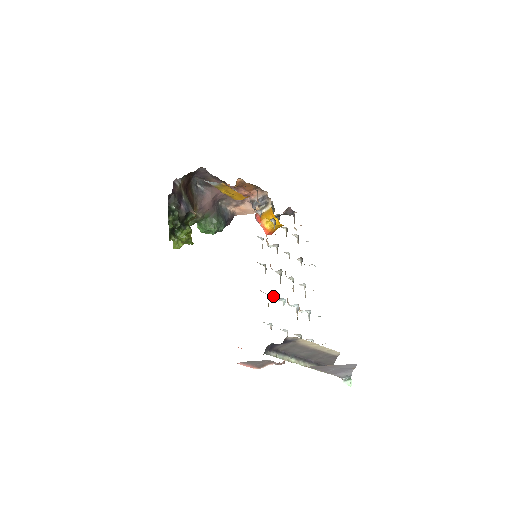
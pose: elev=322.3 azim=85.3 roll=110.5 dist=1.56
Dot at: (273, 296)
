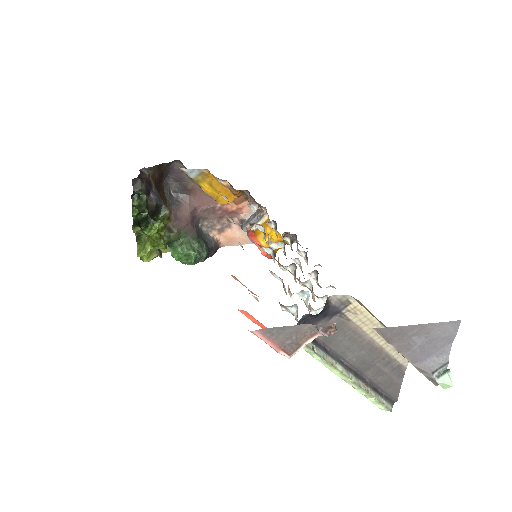
Dot at: (289, 292)
